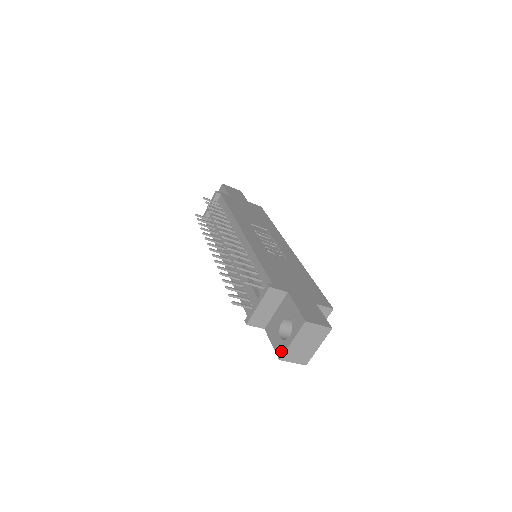
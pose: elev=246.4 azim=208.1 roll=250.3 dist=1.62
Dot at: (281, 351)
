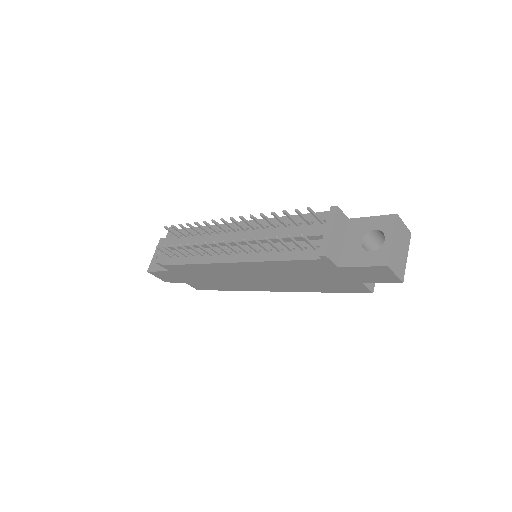
Dot at: (384, 258)
